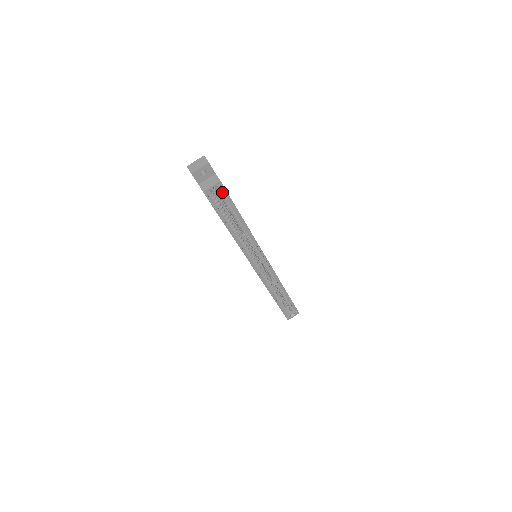
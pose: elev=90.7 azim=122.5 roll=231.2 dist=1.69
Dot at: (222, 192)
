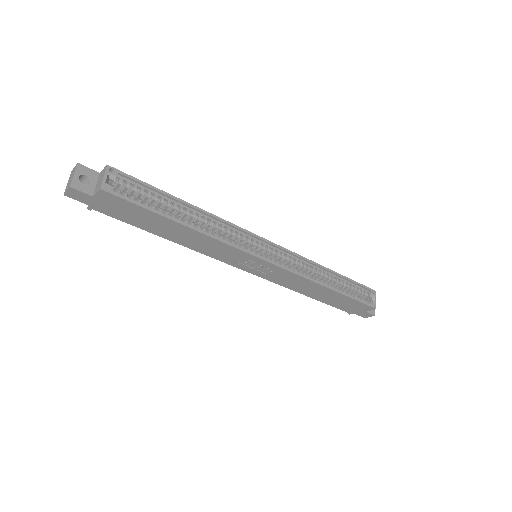
Dot at: (126, 182)
